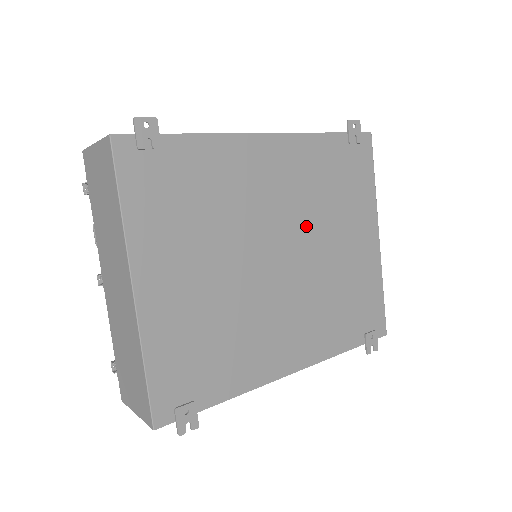
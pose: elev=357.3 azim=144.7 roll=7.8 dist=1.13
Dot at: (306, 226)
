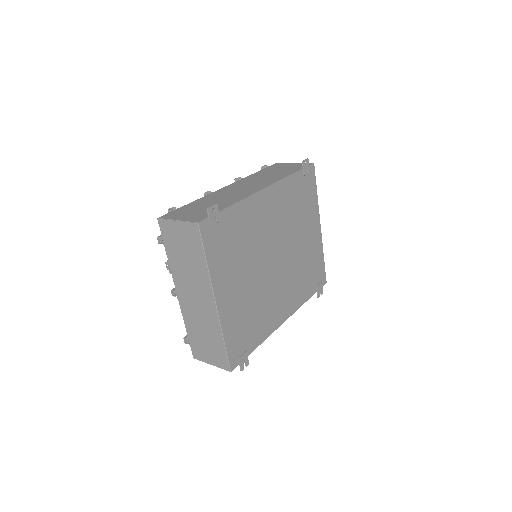
Dot at: (286, 235)
